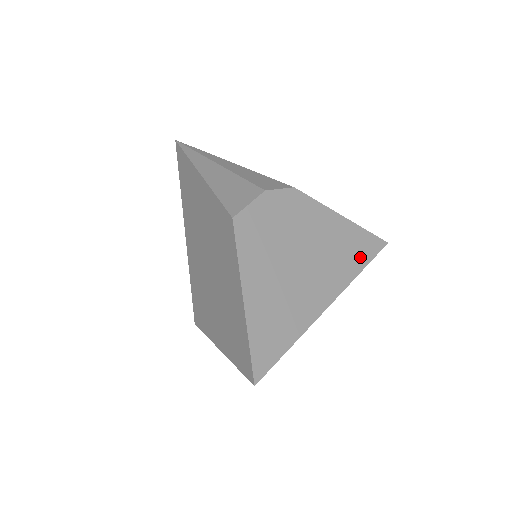
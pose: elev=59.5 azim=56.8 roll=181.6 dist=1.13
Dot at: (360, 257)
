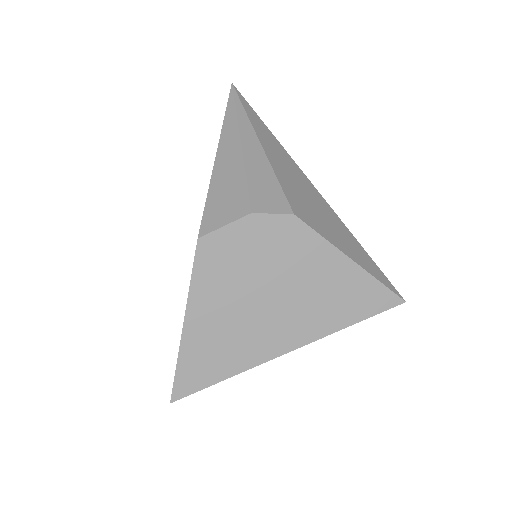
Dot at: (355, 310)
